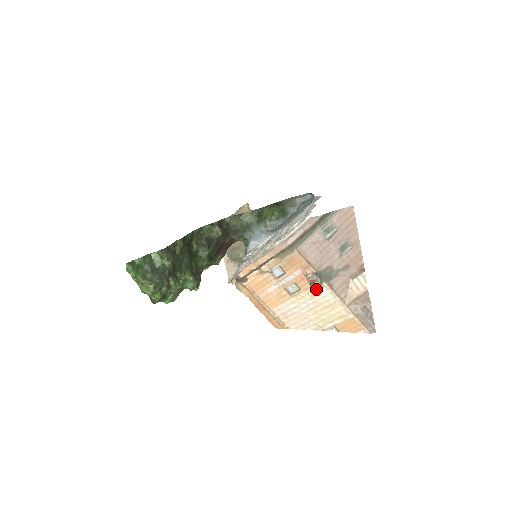
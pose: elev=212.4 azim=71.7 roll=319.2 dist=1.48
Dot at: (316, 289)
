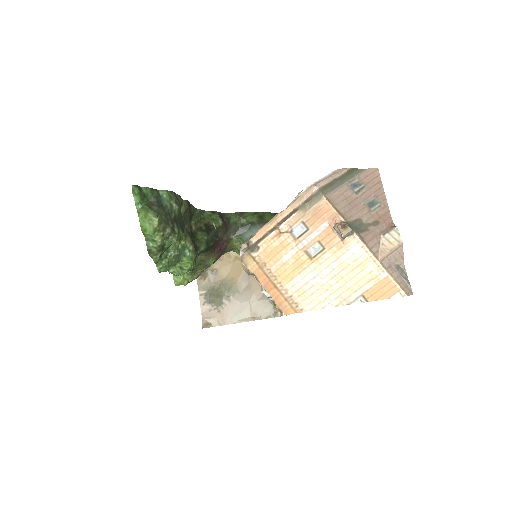
Dot at: (344, 245)
